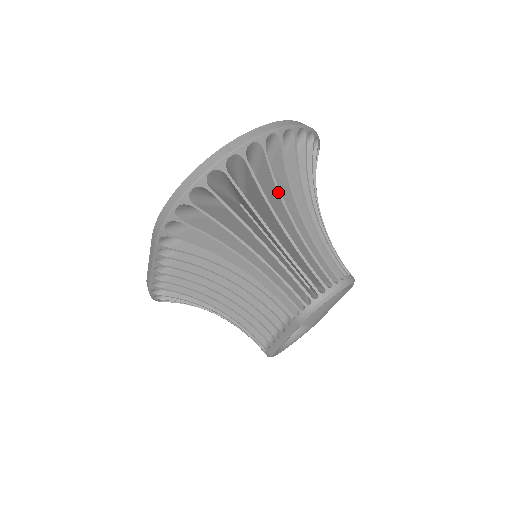
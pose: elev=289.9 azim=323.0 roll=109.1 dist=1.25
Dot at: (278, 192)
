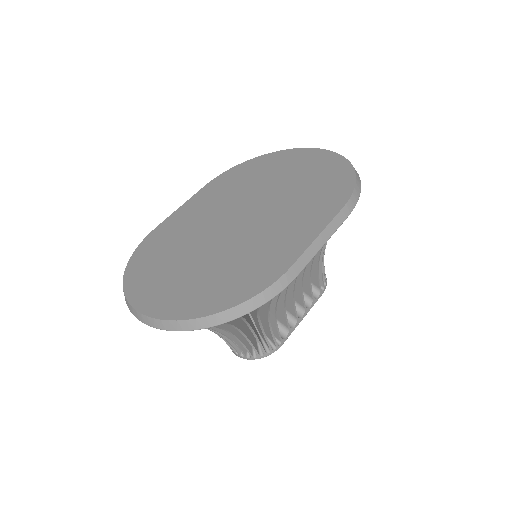
Dot at: occluded
